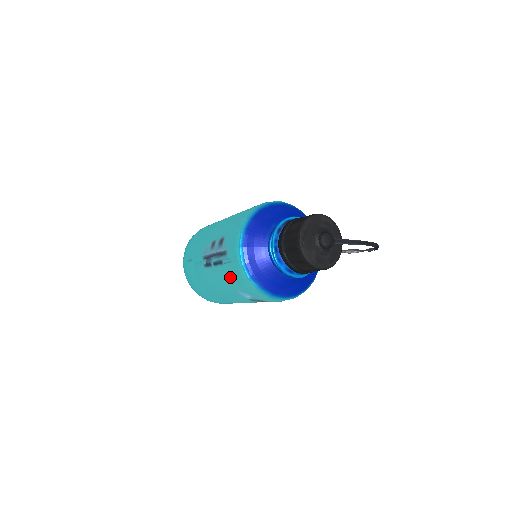
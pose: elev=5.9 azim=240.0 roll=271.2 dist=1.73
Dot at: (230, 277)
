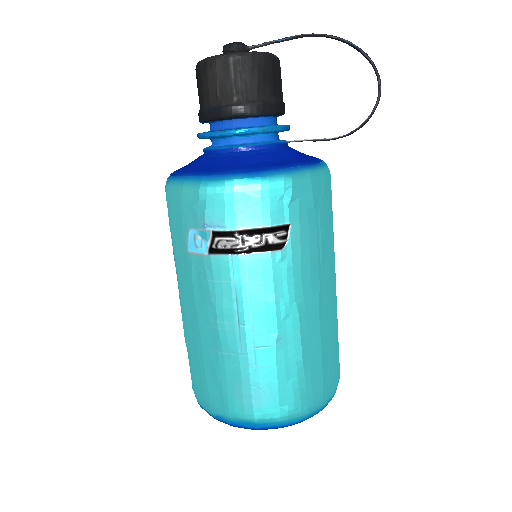
Dot at: (172, 232)
